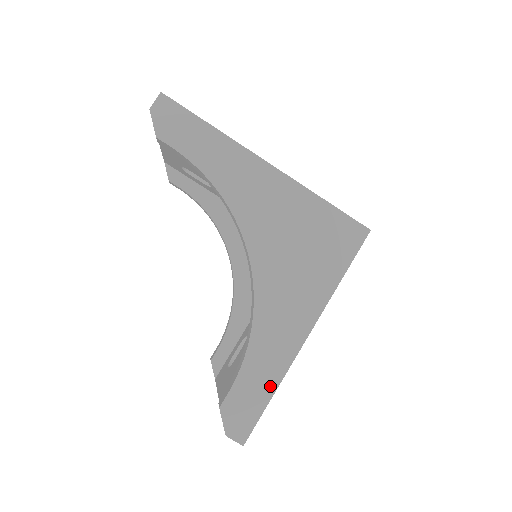
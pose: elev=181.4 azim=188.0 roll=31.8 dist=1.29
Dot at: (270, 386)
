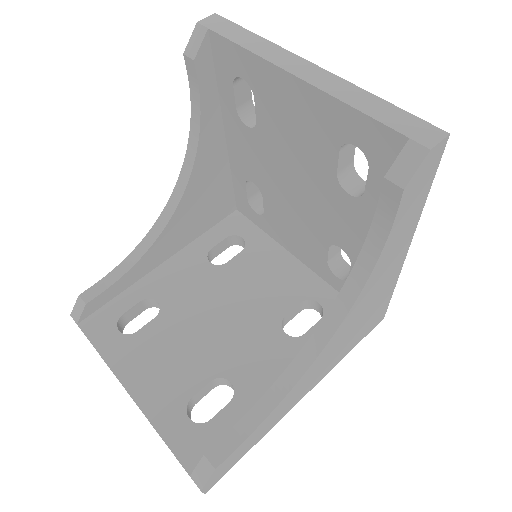
Dot at: (256, 441)
